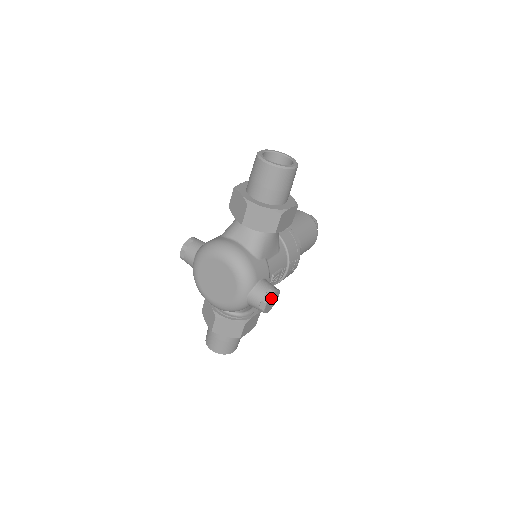
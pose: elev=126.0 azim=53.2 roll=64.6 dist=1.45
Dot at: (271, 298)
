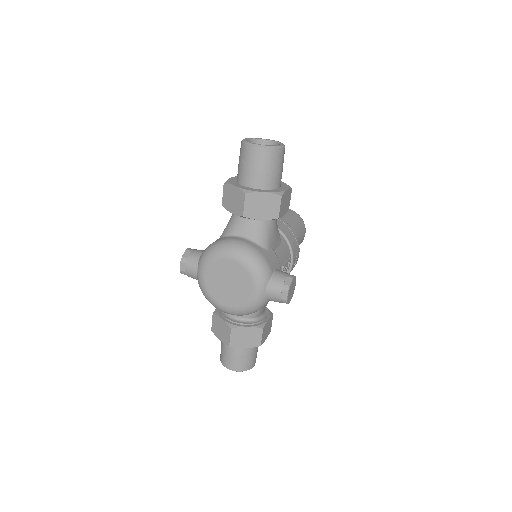
Dot at: (291, 285)
